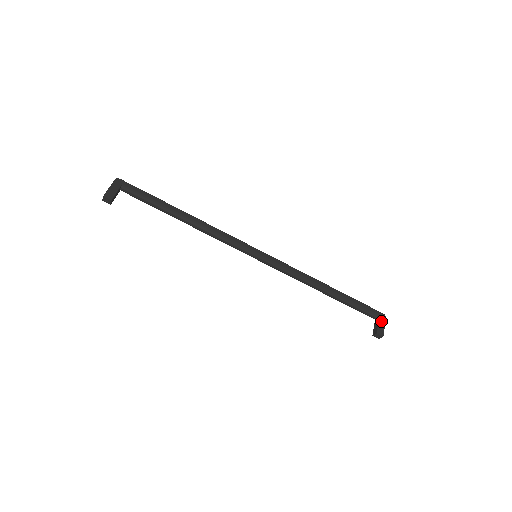
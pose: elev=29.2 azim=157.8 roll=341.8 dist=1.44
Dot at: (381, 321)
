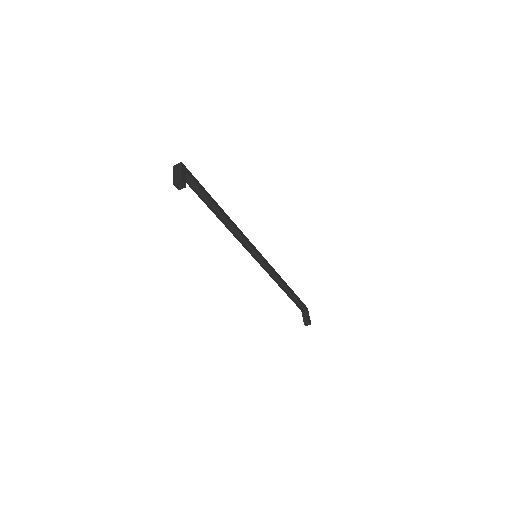
Dot at: (308, 312)
